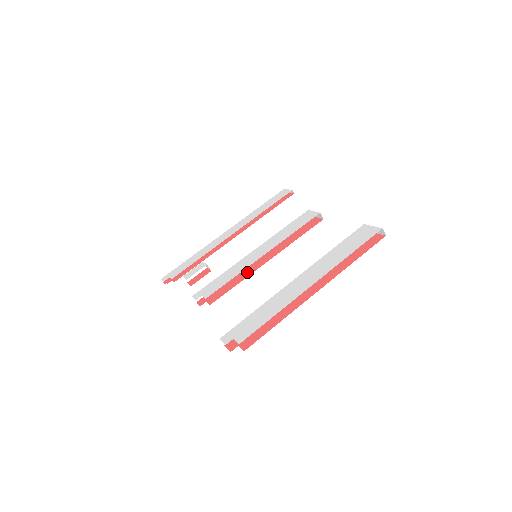
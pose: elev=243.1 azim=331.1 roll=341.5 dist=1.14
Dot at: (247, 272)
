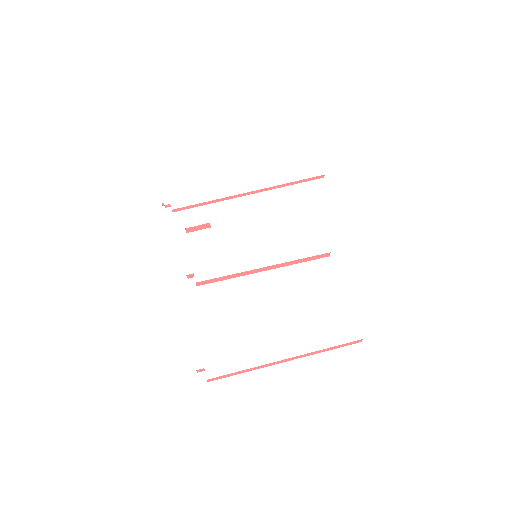
Dot at: occluded
